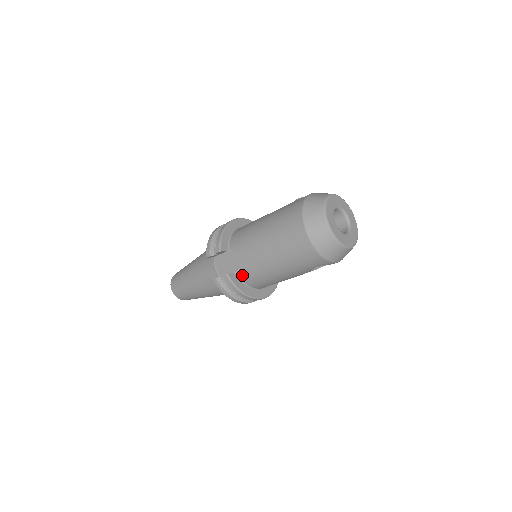
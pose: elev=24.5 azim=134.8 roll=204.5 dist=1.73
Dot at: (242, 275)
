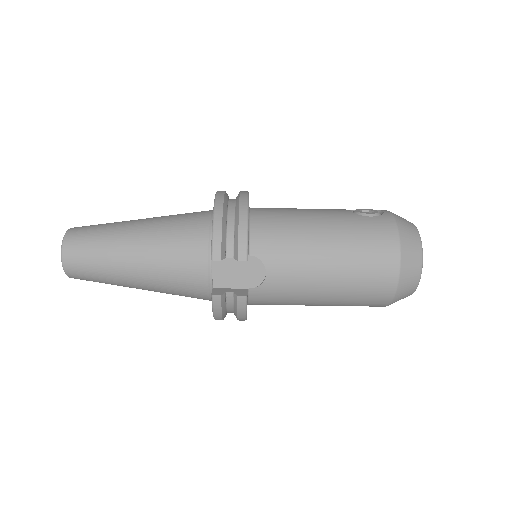
Dot at: (257, 295)
